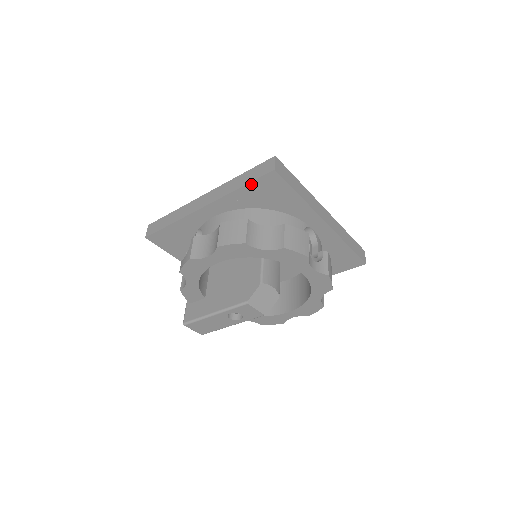
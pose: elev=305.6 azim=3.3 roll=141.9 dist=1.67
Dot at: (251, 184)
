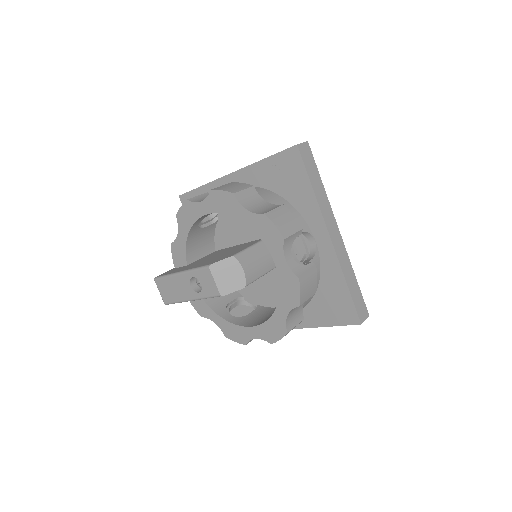
Dot at: (274, 157)
